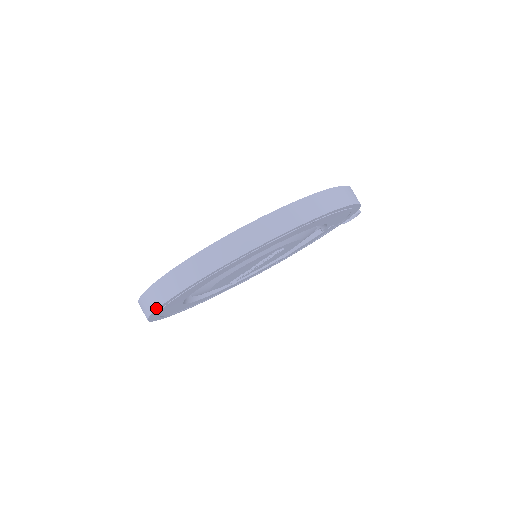
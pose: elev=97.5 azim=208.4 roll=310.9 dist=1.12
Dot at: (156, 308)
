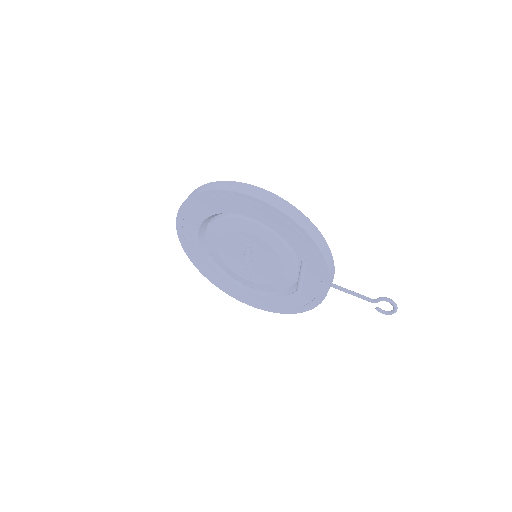
Dot at: (178, 233)
